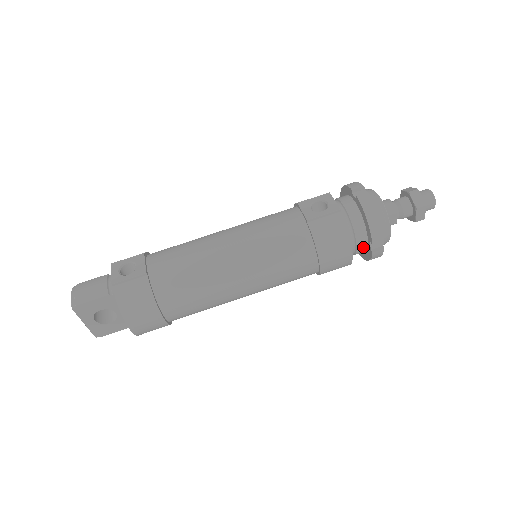
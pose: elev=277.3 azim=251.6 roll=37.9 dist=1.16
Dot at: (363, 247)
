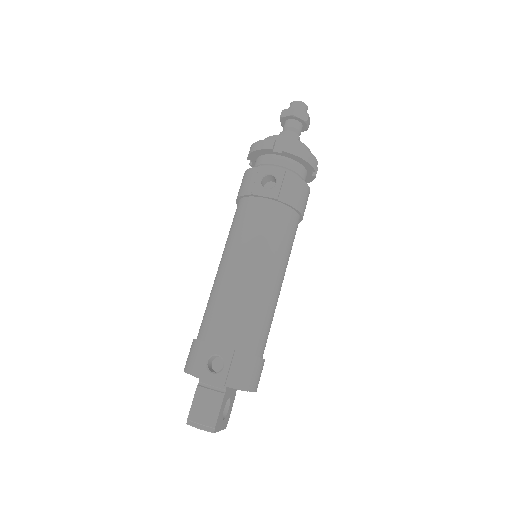
Dot at: occluded
